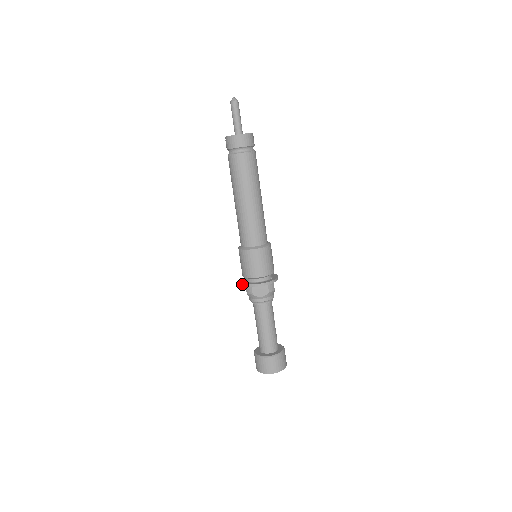
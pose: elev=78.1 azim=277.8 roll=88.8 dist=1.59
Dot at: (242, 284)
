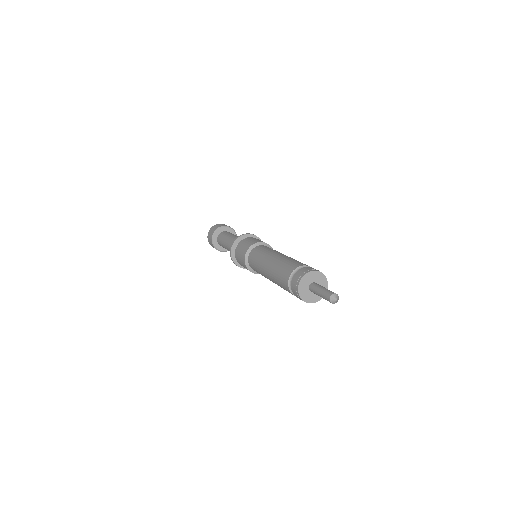
Dot at: (230, 255)
